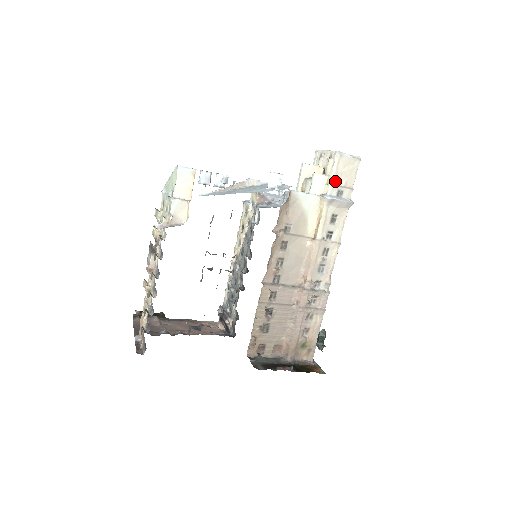
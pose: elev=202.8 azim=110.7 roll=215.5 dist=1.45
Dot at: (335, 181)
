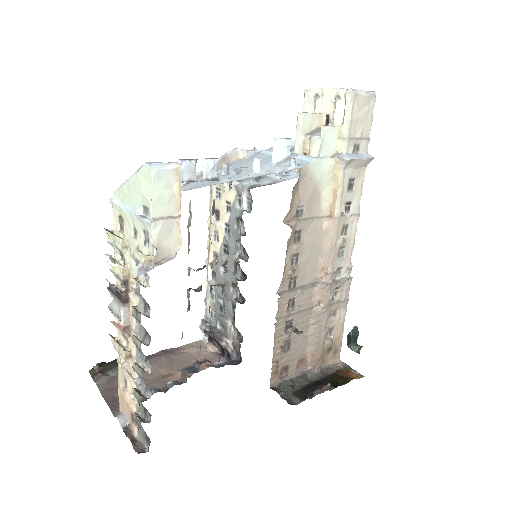
Dot at: (350, 133)
